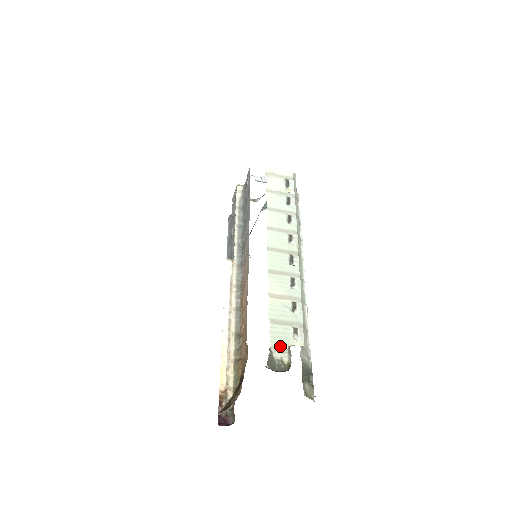
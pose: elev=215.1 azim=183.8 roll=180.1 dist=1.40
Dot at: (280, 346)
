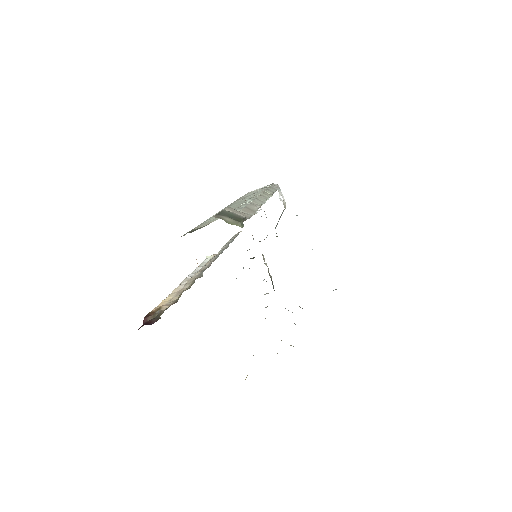
Dot at: (207, 223)
